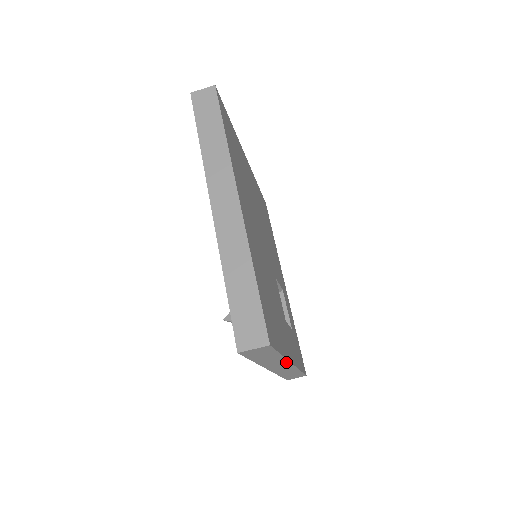
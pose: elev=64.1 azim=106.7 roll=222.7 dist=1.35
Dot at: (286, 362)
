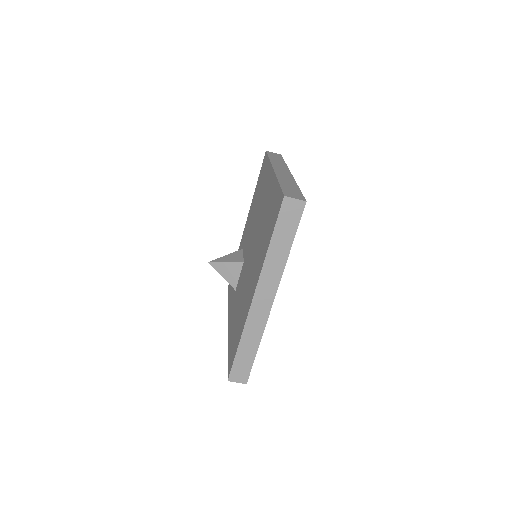
Dot at: occluded
